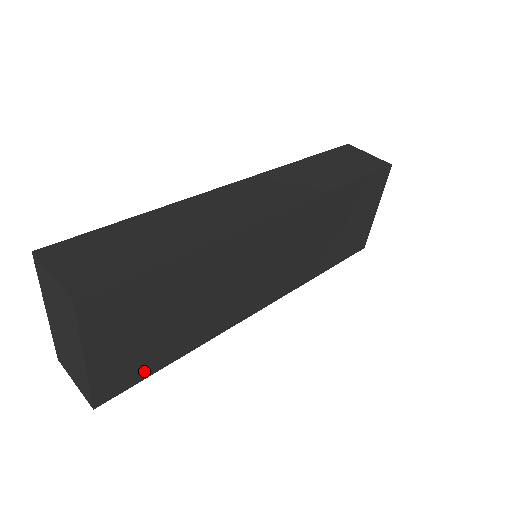
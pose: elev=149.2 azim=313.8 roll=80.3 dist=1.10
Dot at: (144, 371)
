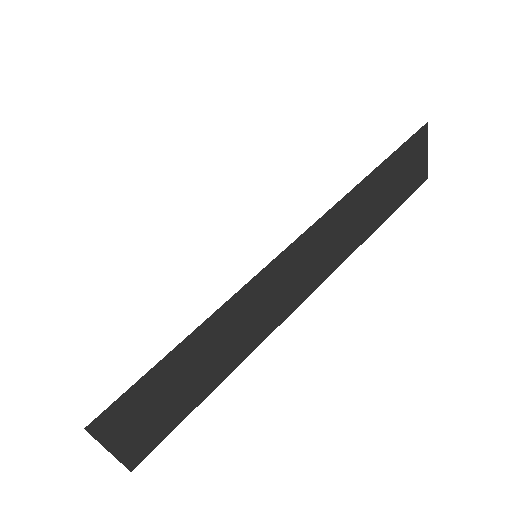
Dot at: occluded
